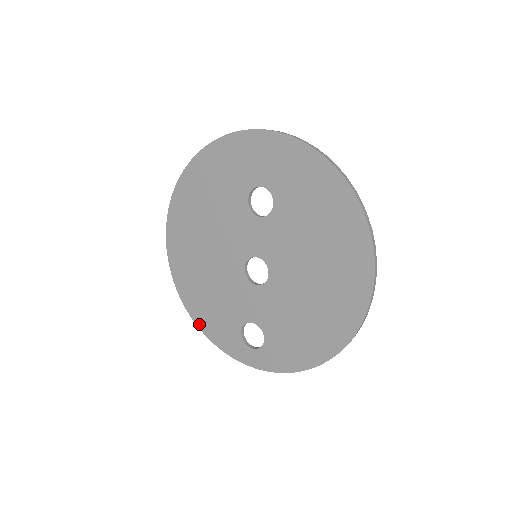
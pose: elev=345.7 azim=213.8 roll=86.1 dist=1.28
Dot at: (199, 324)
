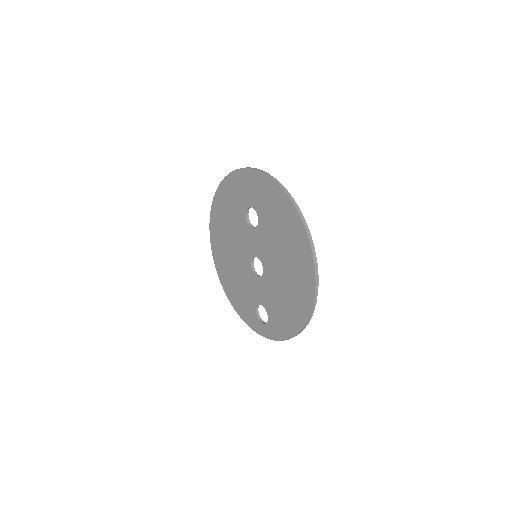
Dot at: (235, 307)
